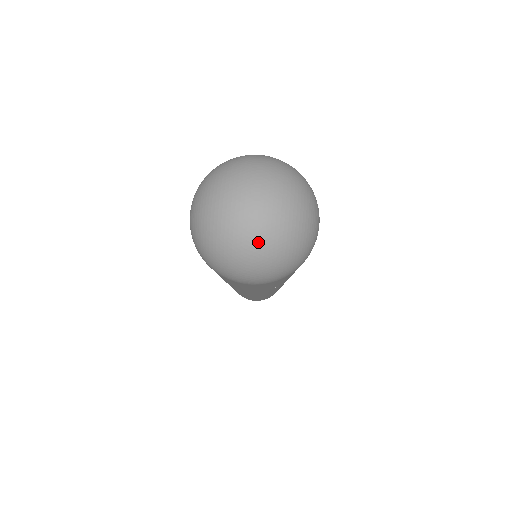
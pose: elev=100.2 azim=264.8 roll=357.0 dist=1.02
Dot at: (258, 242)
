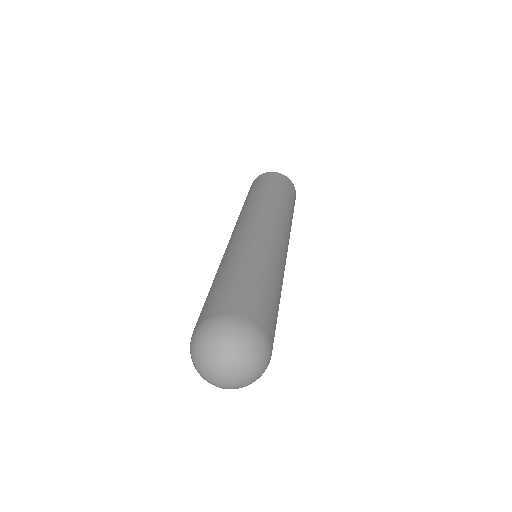
Dot at: (217, 386)
